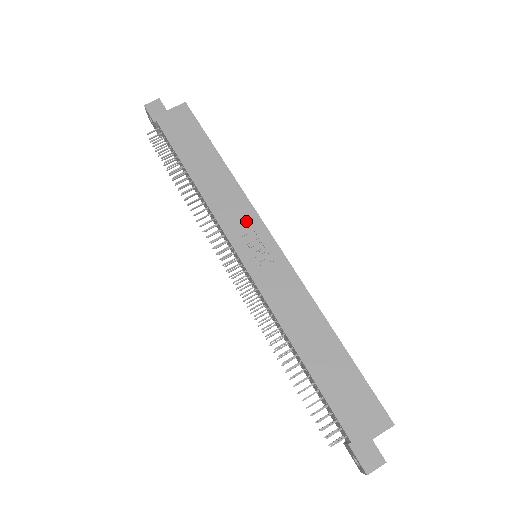
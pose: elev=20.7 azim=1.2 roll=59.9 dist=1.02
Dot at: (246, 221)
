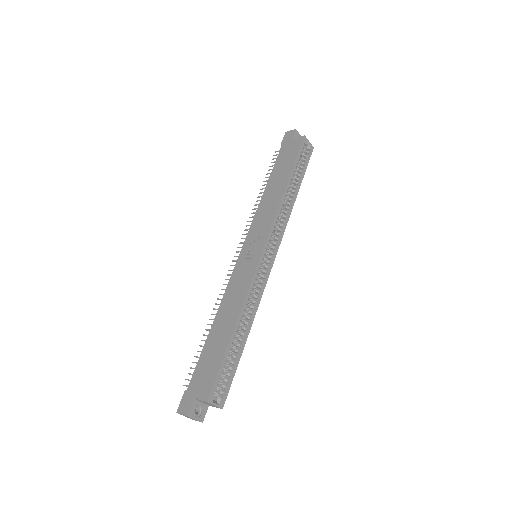
Dot at: (262, 229)
